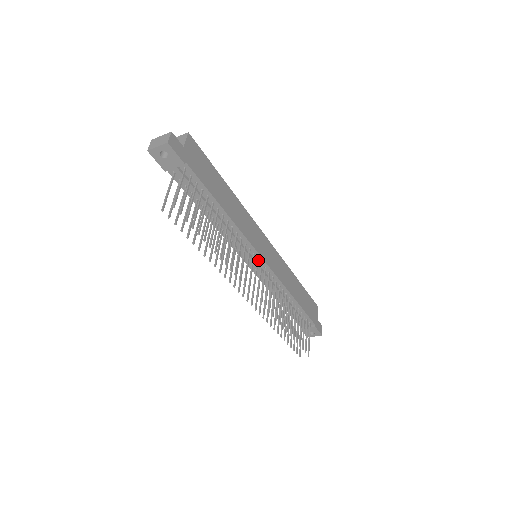
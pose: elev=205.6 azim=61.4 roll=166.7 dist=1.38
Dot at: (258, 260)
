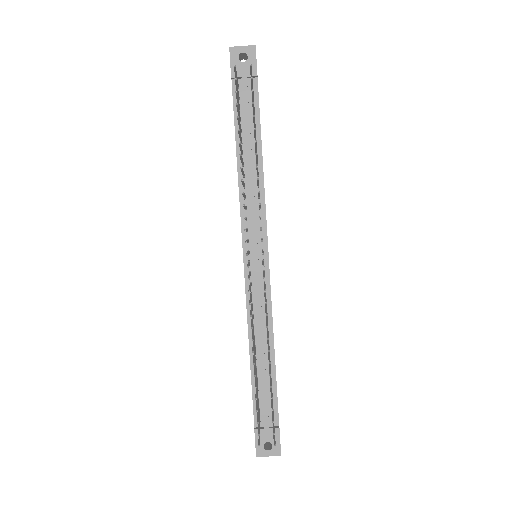
Dot at: occluded
